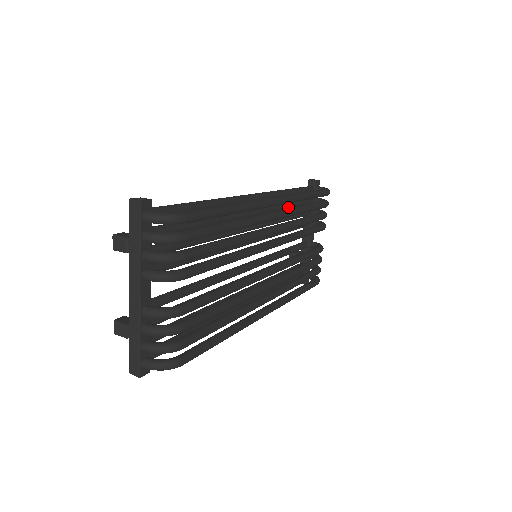
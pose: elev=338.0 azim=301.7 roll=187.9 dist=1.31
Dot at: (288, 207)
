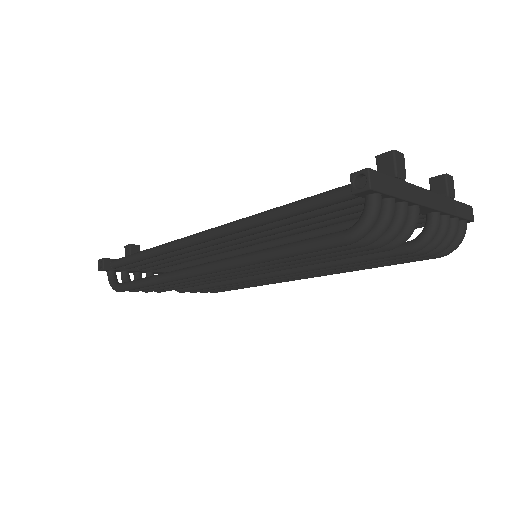
Dot at: (289, 223)
